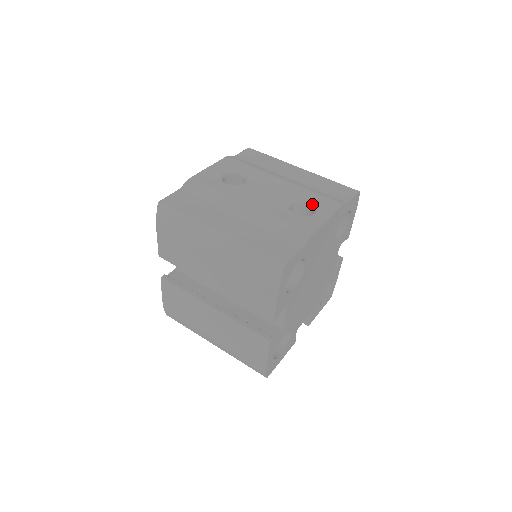
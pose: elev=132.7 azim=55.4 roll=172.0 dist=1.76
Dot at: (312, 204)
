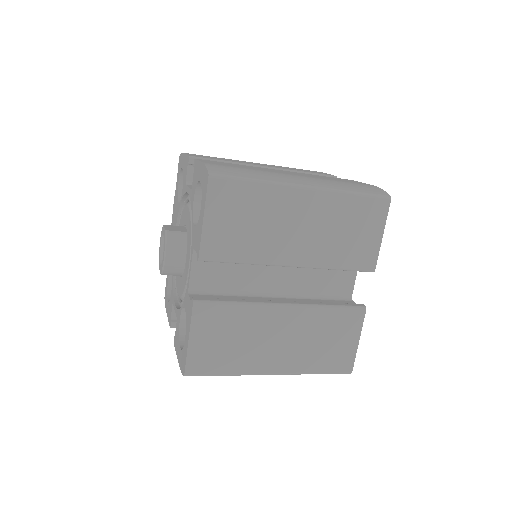
Dot at: occluded
